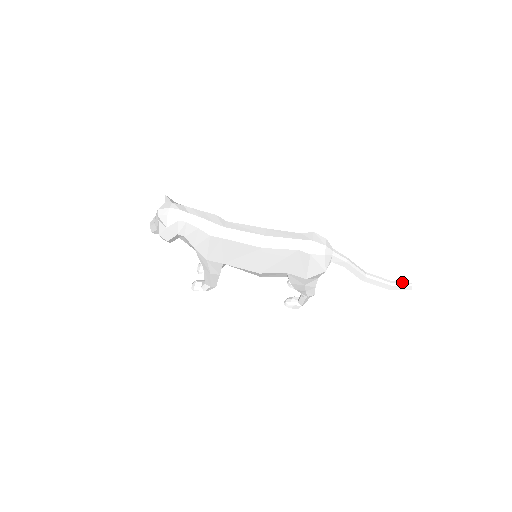
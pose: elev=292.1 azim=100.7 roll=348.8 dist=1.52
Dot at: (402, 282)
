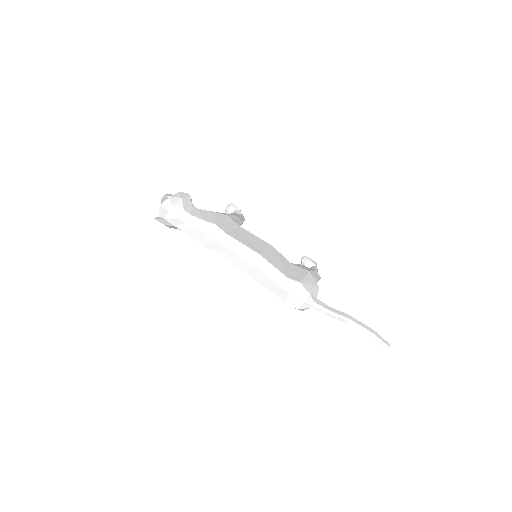
Dot at: (381, 341)
